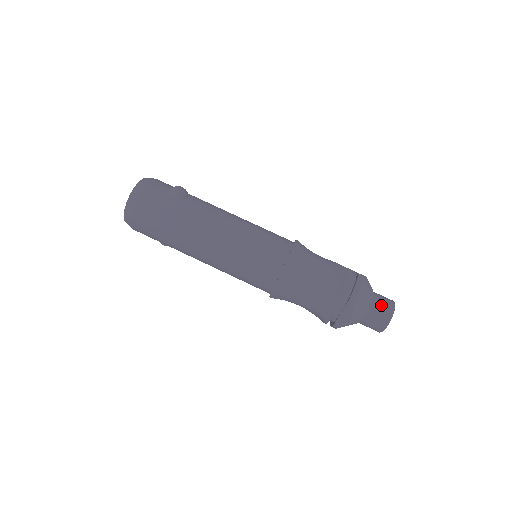
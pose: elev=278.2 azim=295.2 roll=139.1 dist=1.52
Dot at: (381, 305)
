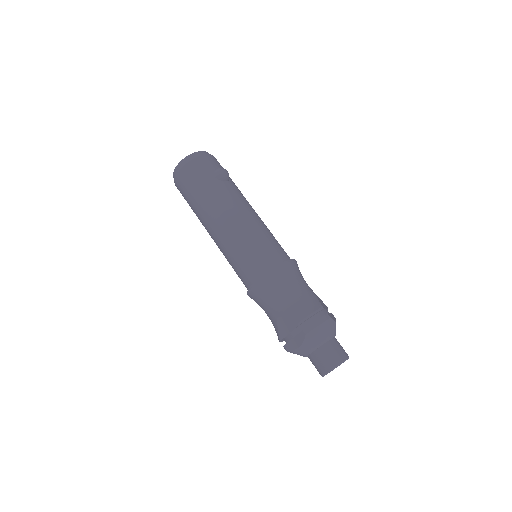
Dot at: (333, 352)
